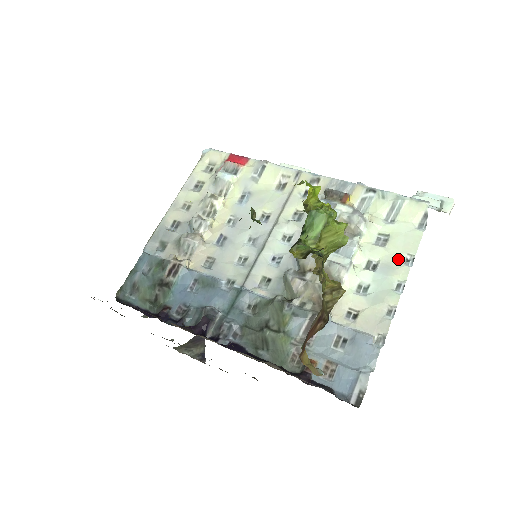
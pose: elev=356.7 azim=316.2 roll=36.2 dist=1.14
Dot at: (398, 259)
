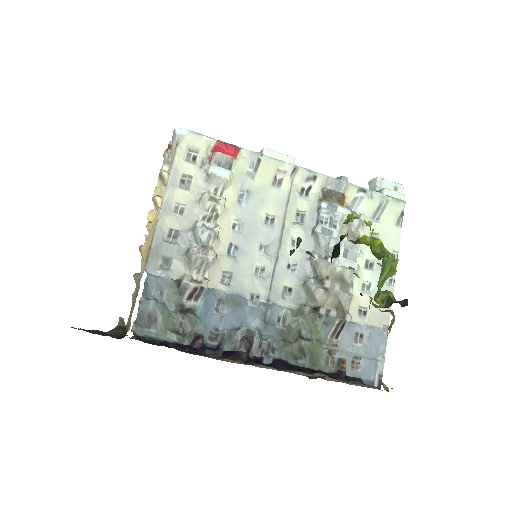
Dot at: occluded
